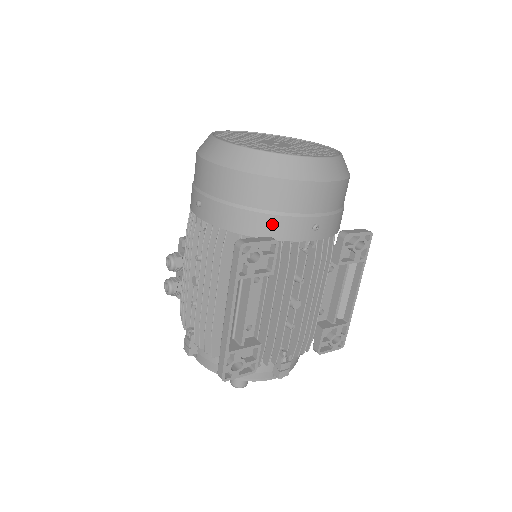
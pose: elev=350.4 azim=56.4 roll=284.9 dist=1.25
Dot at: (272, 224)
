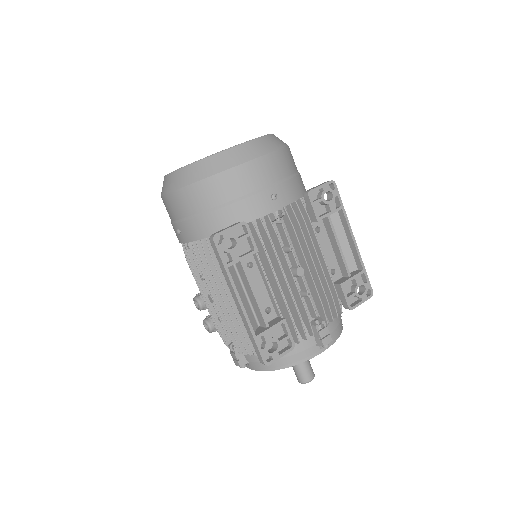
Dot at: (235, 212)
